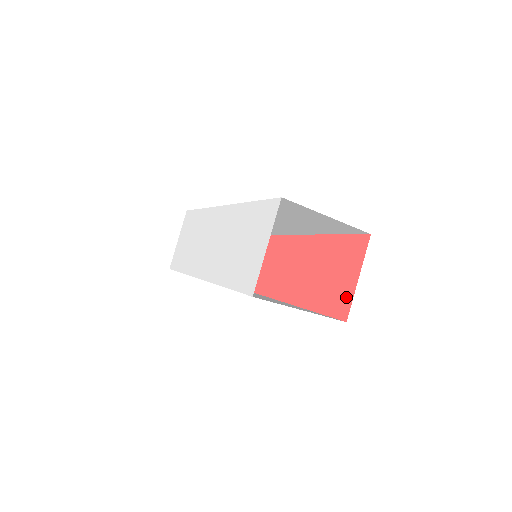
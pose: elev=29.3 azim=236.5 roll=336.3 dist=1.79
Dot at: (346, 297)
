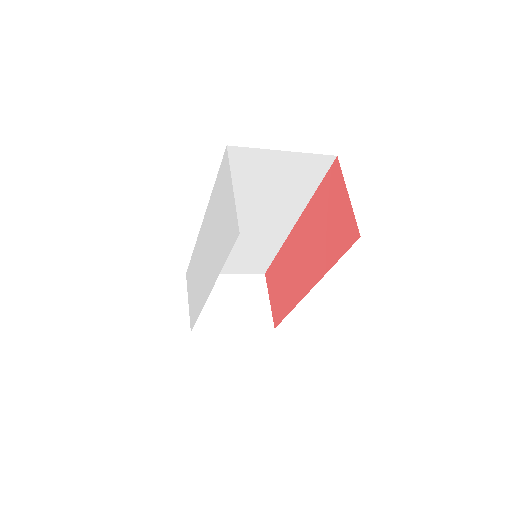
Dot at: (348, 220)
